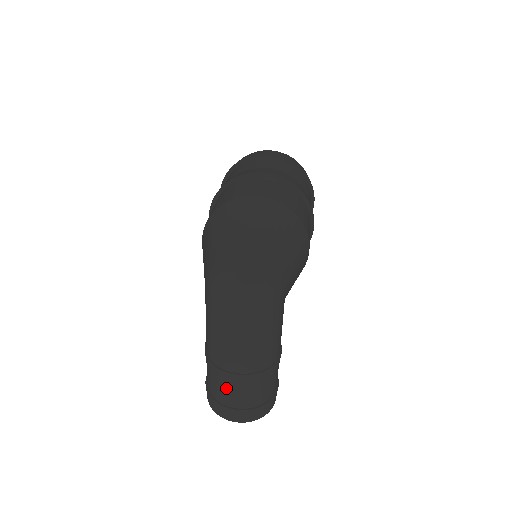
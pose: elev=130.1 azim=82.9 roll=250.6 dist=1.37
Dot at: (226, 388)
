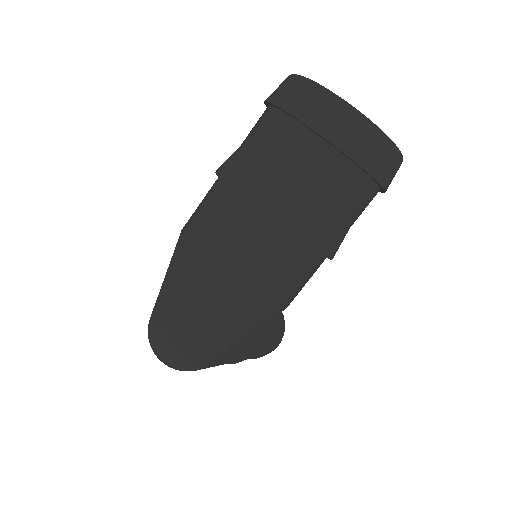
Dot at: occluded
